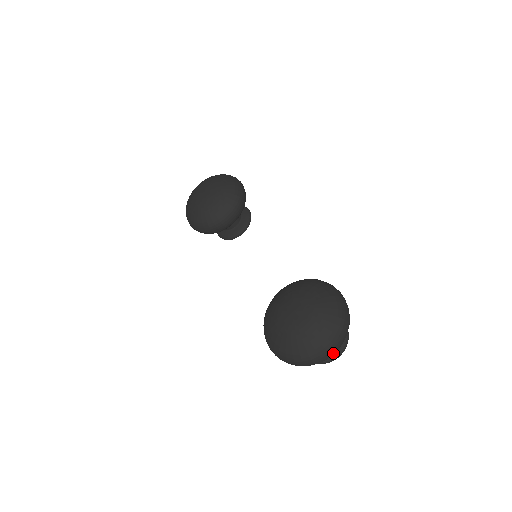
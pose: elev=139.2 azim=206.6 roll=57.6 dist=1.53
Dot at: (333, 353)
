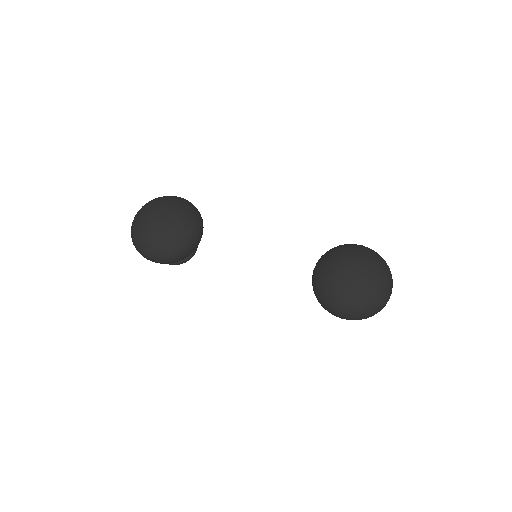
Dot at: occluded
